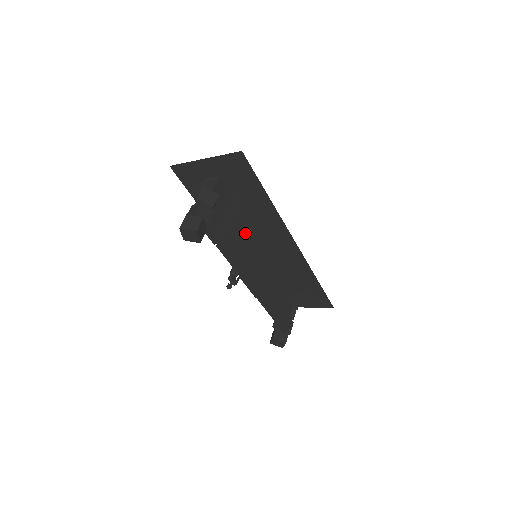
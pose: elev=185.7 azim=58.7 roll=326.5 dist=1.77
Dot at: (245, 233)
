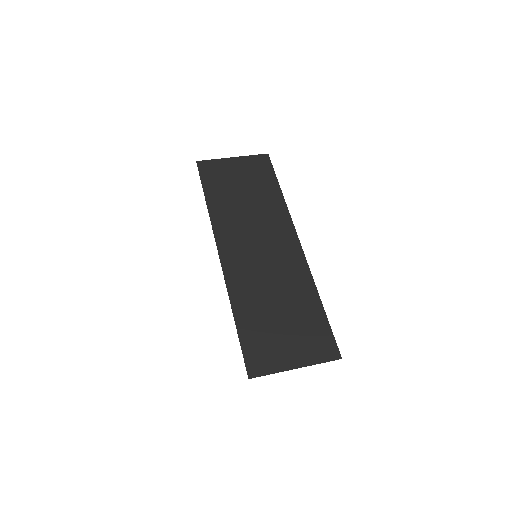
Dot at: occluded
